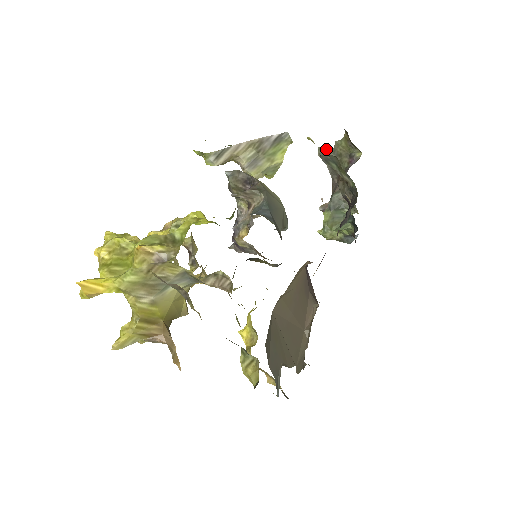
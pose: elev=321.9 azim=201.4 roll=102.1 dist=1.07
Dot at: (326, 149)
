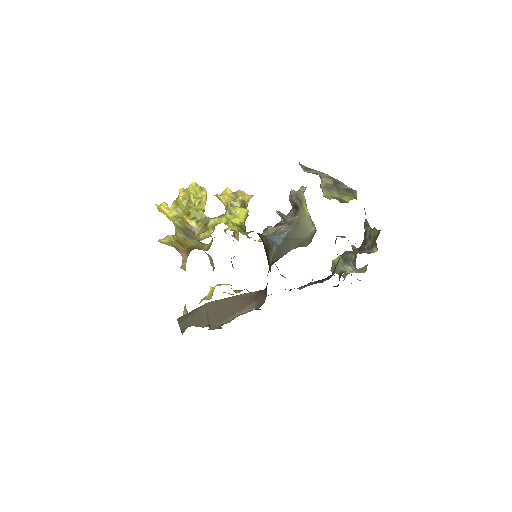
Dot at: occluded
